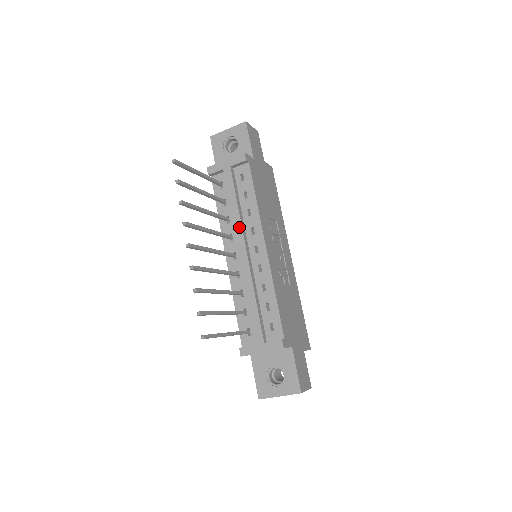
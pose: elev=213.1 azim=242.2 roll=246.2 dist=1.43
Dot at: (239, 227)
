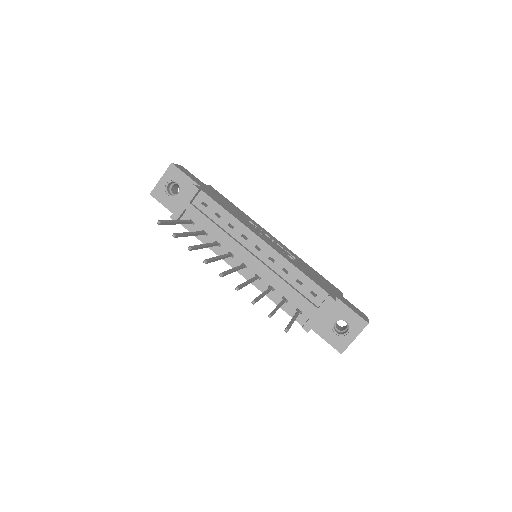
Dot at: (232, 242)
